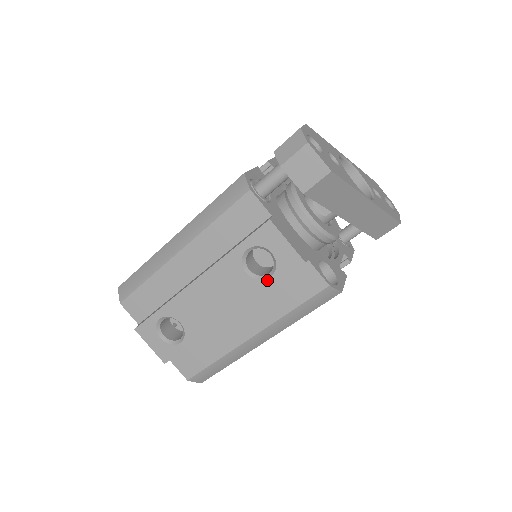
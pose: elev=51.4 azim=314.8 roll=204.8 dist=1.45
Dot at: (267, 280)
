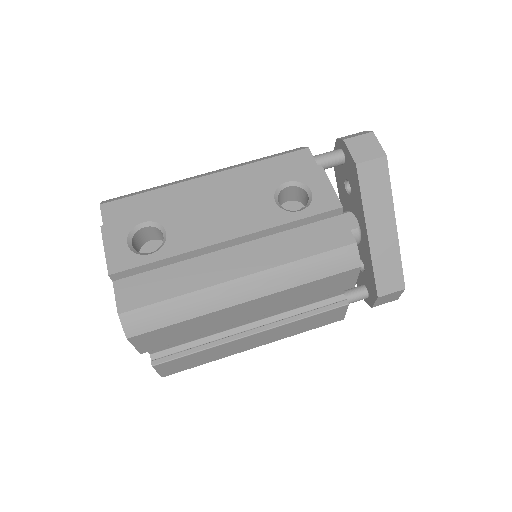
Dot at: (295, 213)
